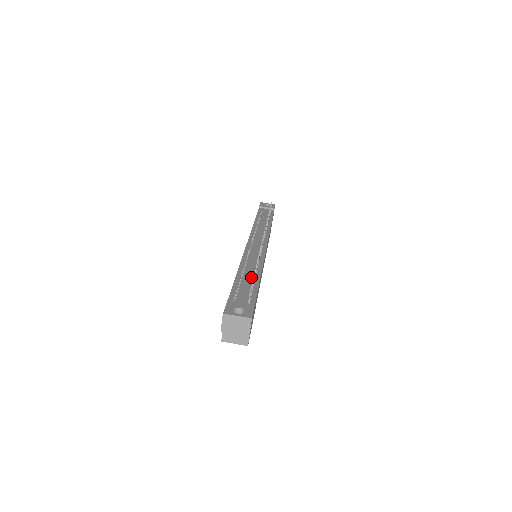
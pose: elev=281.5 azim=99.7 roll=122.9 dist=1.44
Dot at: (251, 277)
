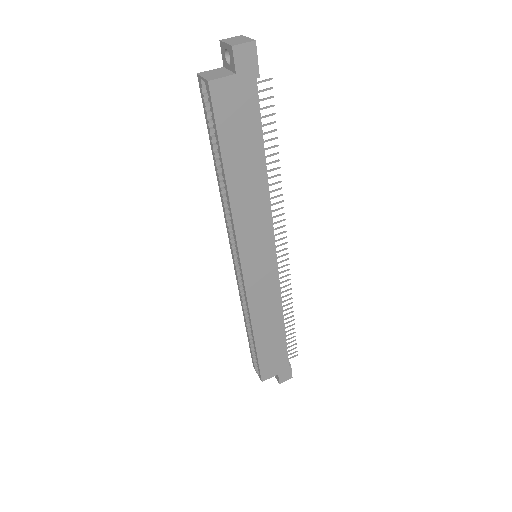
Dot at: occluded
